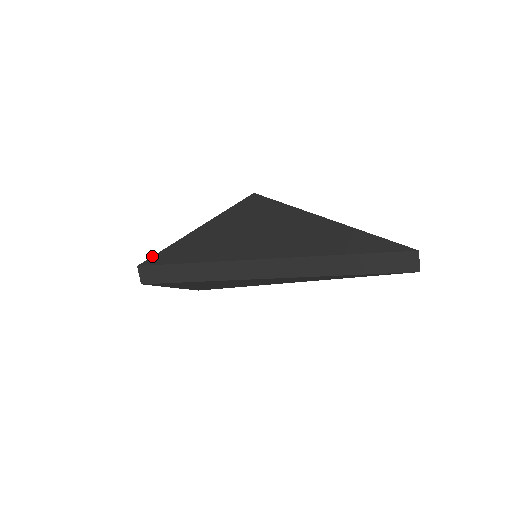
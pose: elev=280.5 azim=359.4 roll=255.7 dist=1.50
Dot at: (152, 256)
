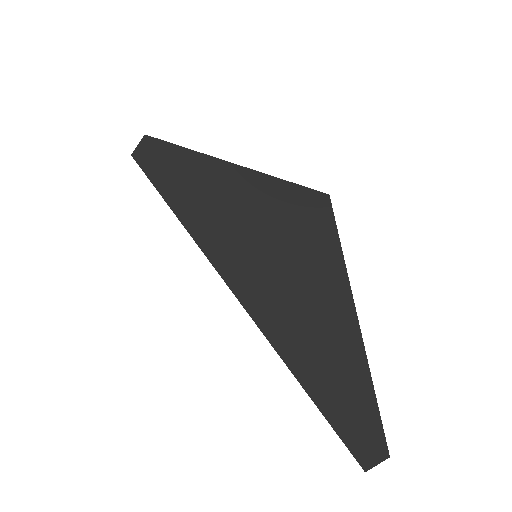
Dot at: occluded
